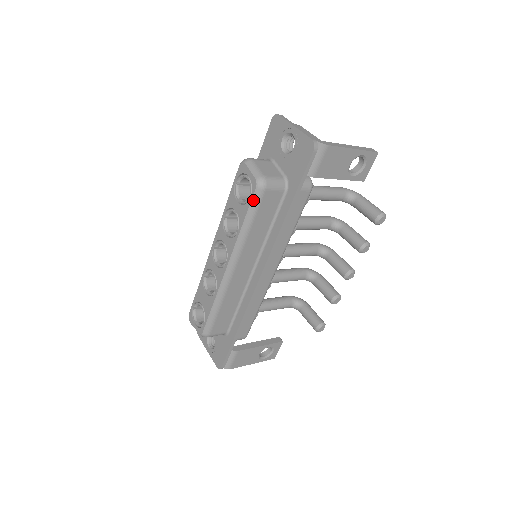
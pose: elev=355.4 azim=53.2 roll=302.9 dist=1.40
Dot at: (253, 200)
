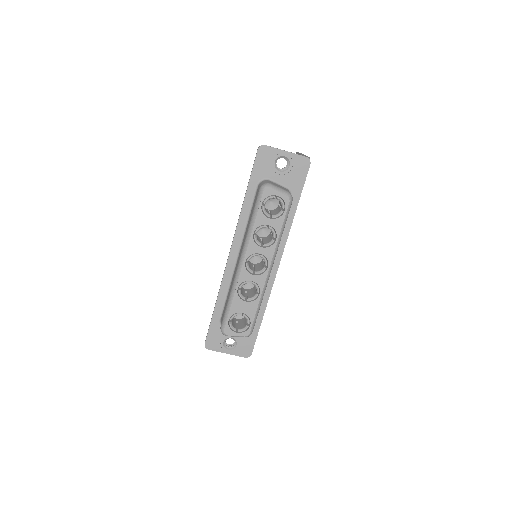
Dot at: (287, 211)
